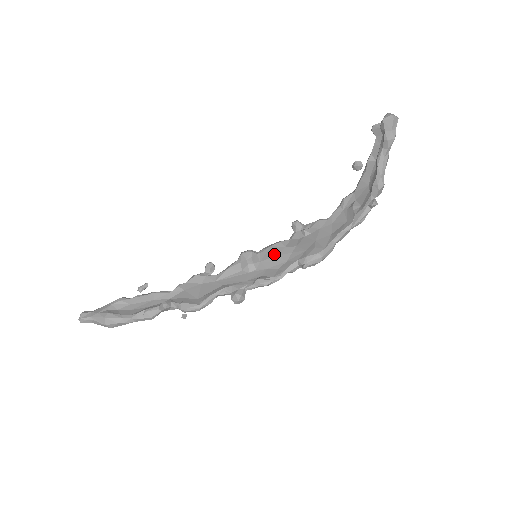
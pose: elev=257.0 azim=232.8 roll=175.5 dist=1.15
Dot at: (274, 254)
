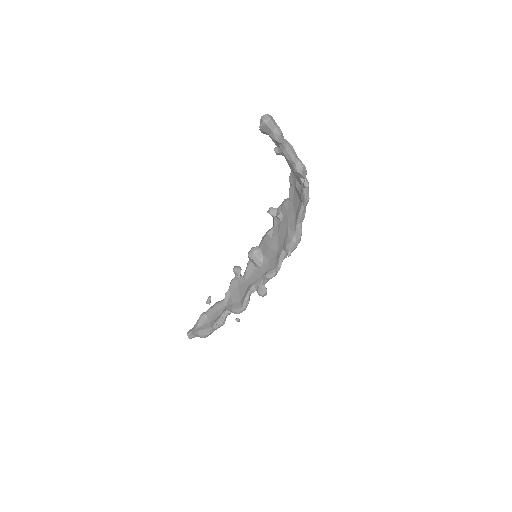
Dot at: (268, 247)
